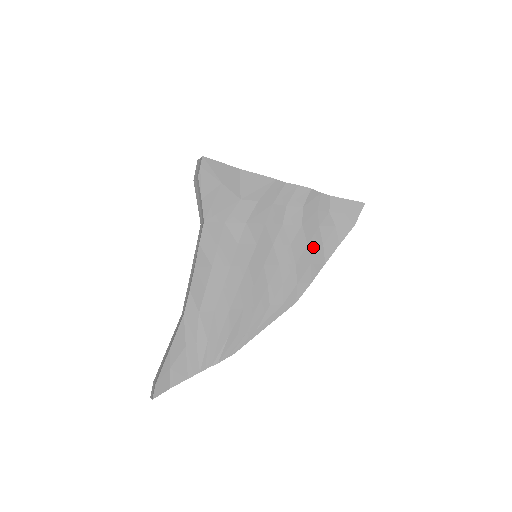
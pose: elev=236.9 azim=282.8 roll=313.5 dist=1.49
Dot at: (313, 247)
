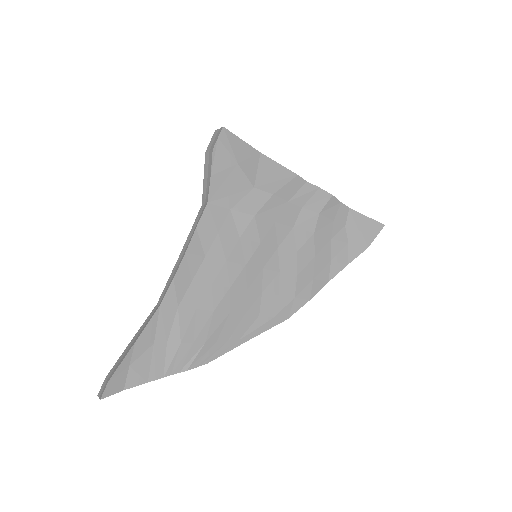
Dot at: (320, 260)
